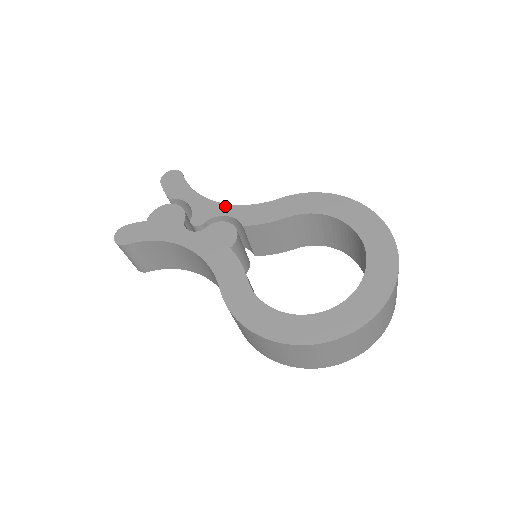
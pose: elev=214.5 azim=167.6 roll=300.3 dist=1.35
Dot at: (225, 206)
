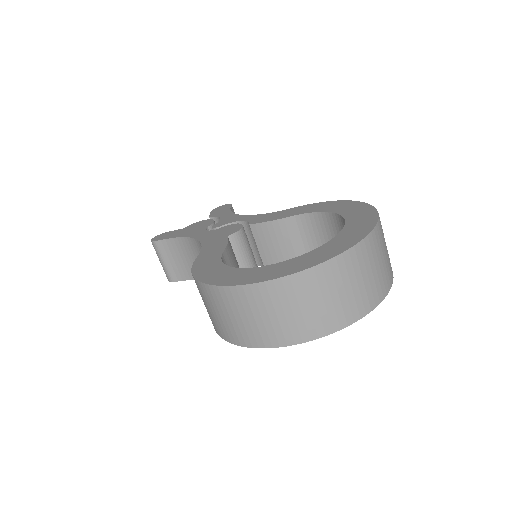
Dot at: (246, 216)
